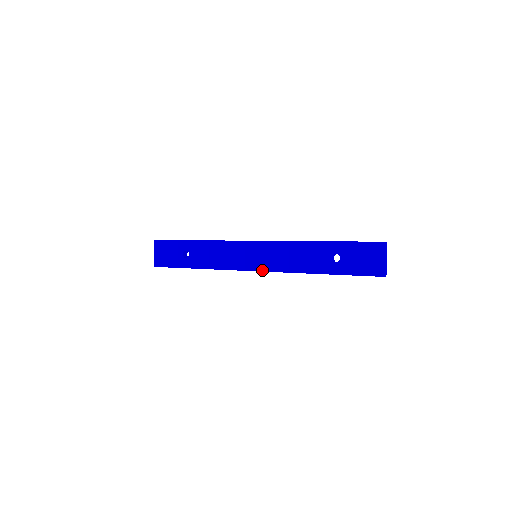
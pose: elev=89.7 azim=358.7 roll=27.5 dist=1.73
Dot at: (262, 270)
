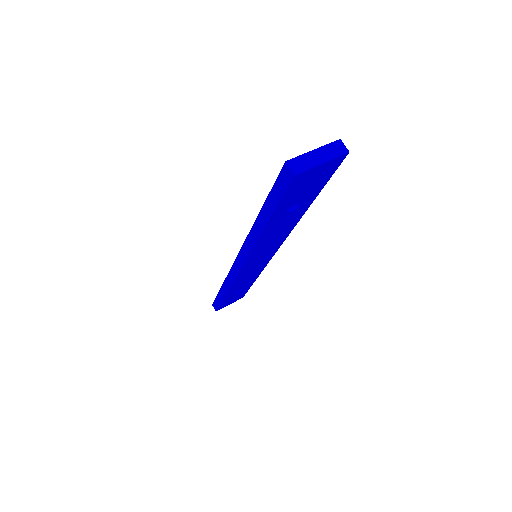
Dot at: occluded
